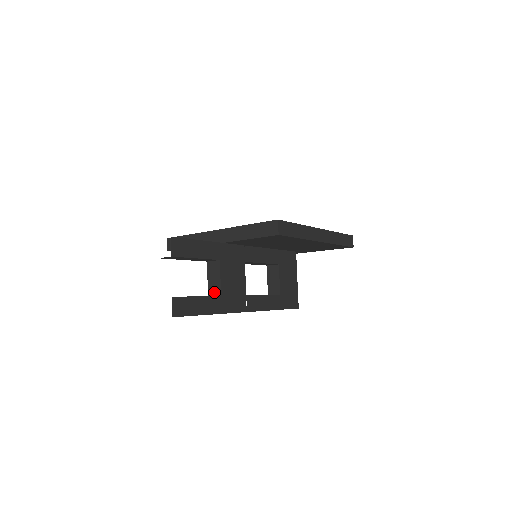
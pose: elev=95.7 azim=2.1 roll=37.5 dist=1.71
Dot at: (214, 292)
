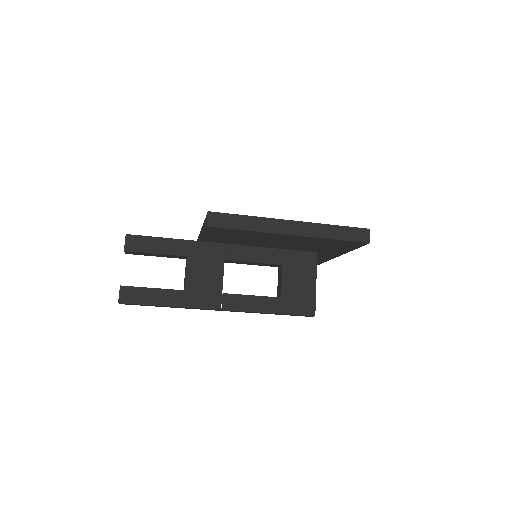
Dot at: occluded
